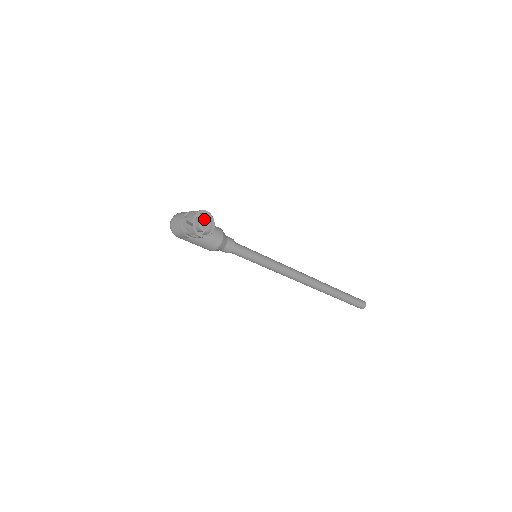
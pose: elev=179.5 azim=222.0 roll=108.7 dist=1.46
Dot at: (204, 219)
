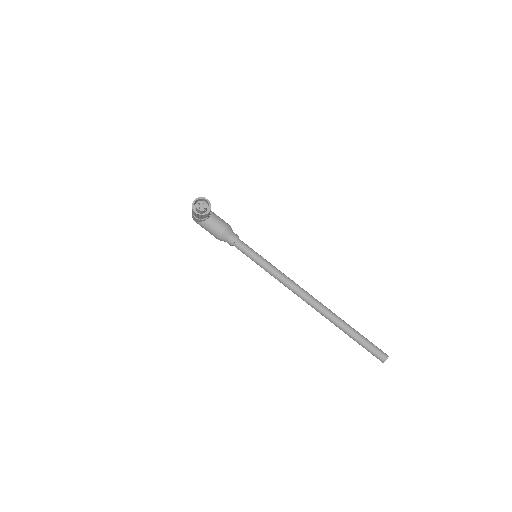
Dot at: (202, 203)
